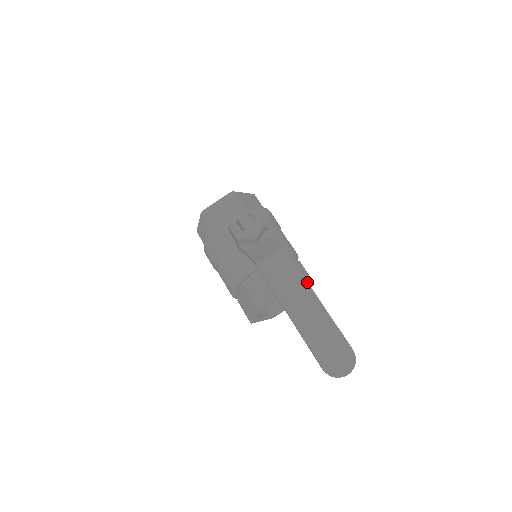
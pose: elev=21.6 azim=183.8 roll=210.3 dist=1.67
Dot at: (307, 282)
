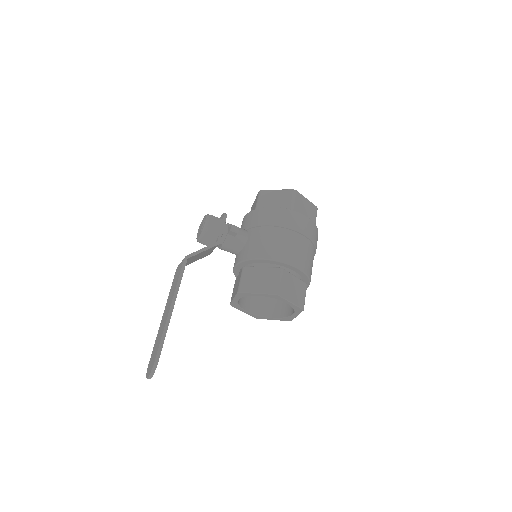
Dot at: (175, 291)
